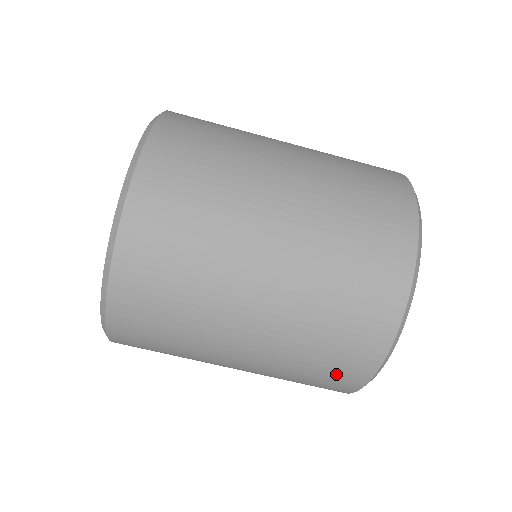
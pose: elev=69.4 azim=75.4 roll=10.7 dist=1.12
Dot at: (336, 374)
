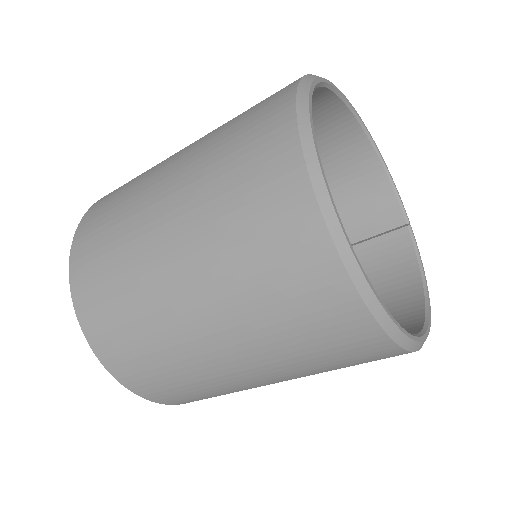
Dot at: occluded
